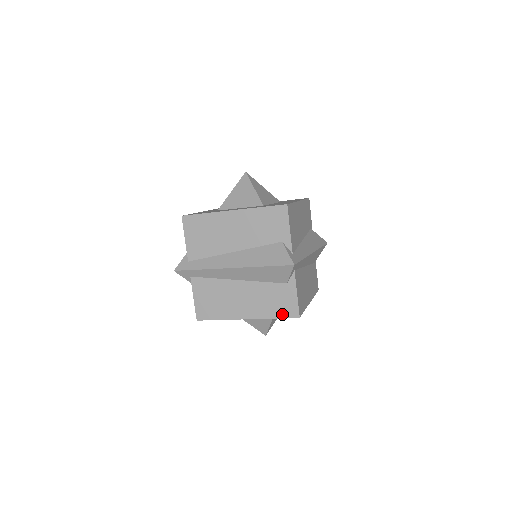
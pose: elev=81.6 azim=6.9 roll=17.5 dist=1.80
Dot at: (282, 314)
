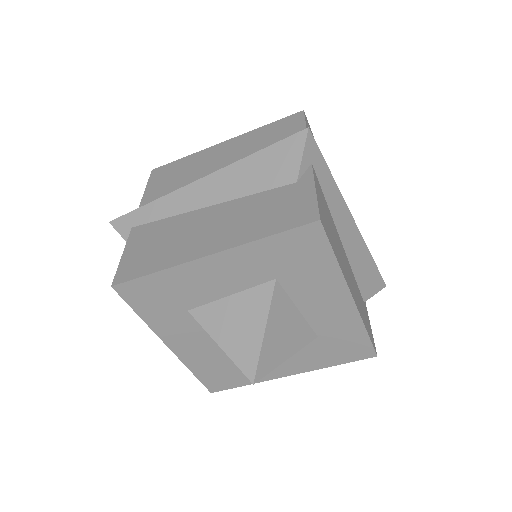
Dot at: (283, 225)
